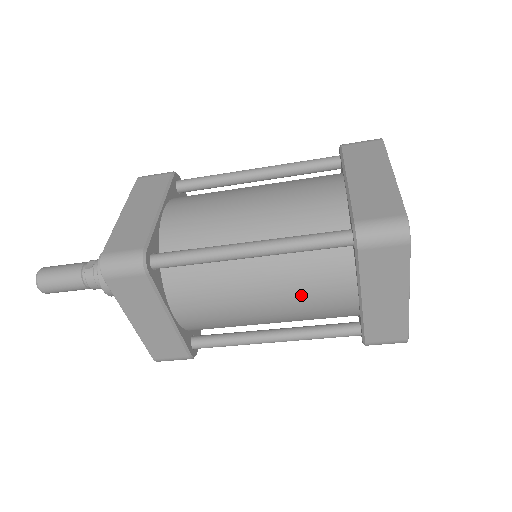
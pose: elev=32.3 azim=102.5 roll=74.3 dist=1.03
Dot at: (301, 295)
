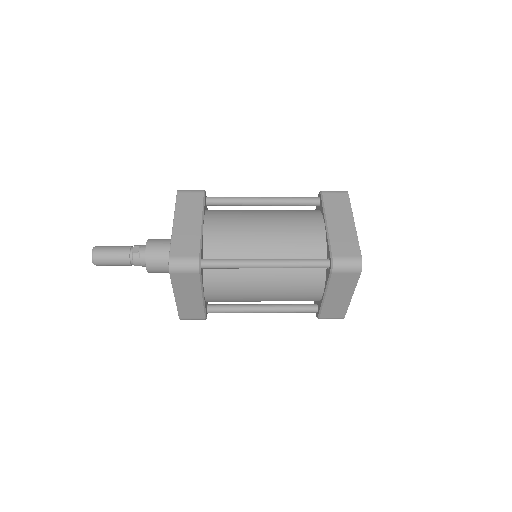
Dot at: (290, 290)
